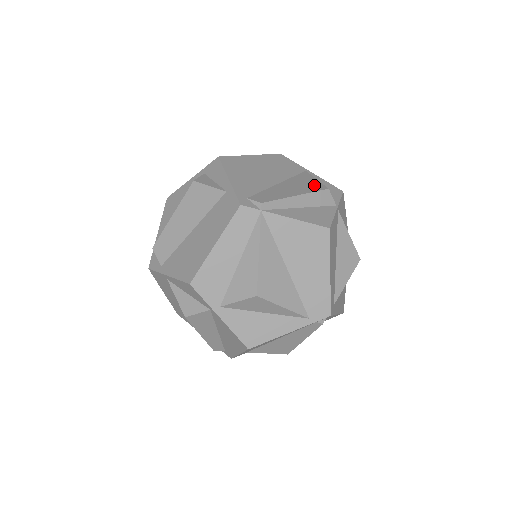
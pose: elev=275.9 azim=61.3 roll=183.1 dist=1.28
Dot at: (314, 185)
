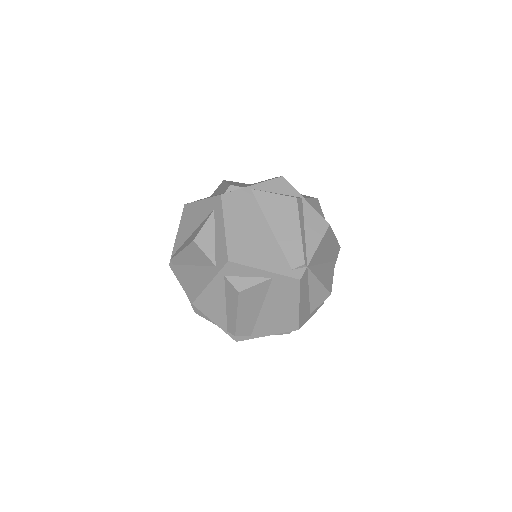
Dot at: (286, 204)
